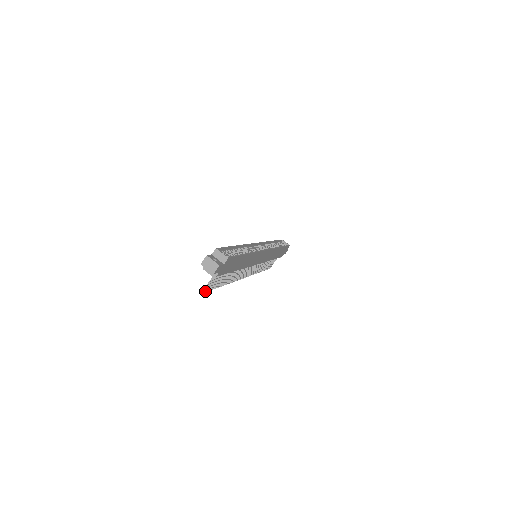
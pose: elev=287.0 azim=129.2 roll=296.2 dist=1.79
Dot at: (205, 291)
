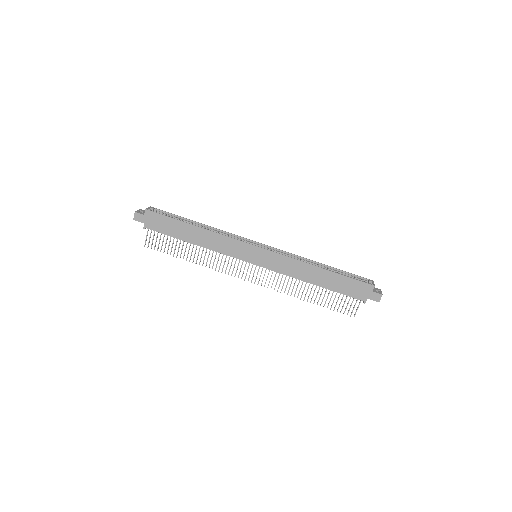
Dot at: (151, 247)
